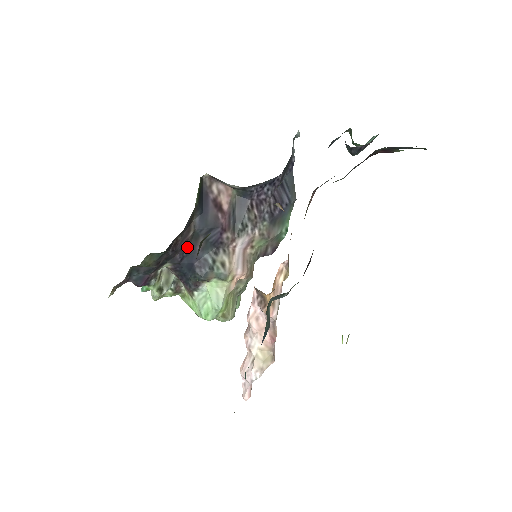
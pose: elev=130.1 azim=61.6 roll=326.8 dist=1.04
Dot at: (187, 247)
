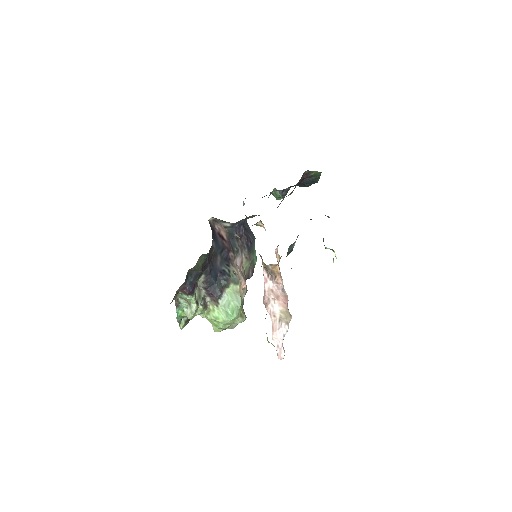
Dot at: (212, 262)
